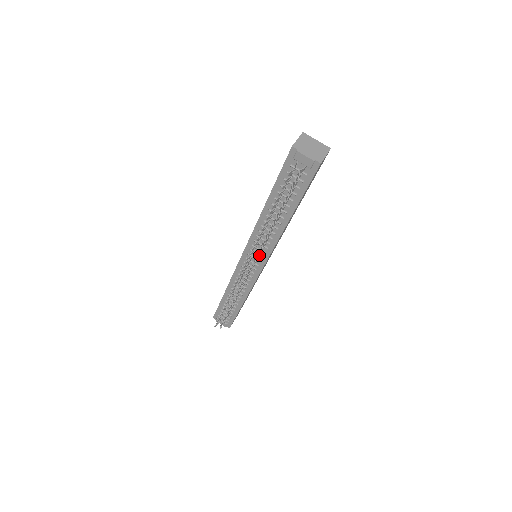
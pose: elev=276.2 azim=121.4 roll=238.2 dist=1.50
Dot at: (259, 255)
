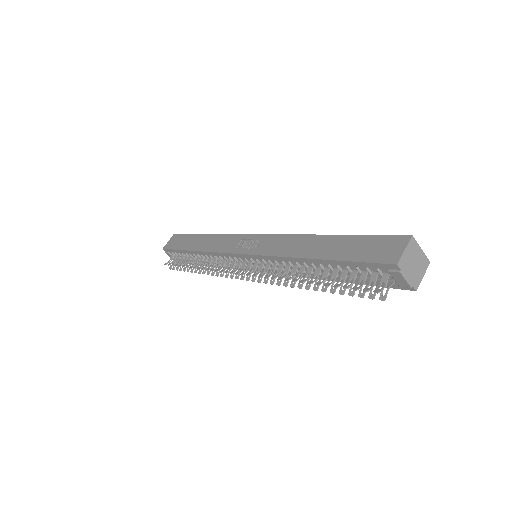
Dot at: (264, 268)
